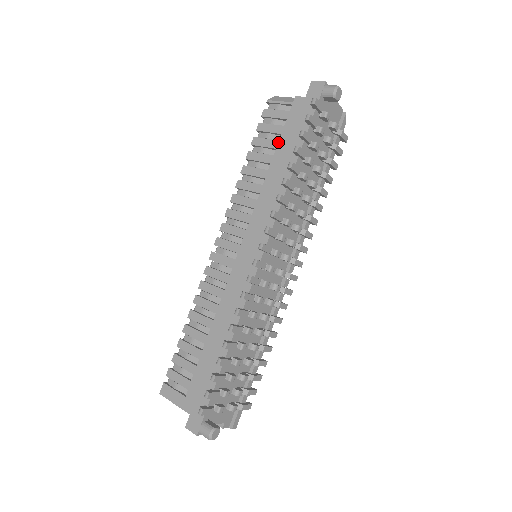
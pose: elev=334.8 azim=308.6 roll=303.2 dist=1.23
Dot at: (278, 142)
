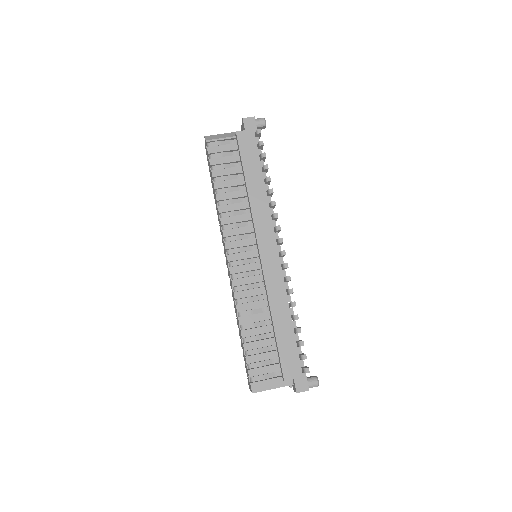
Dot at: (243, 167)
